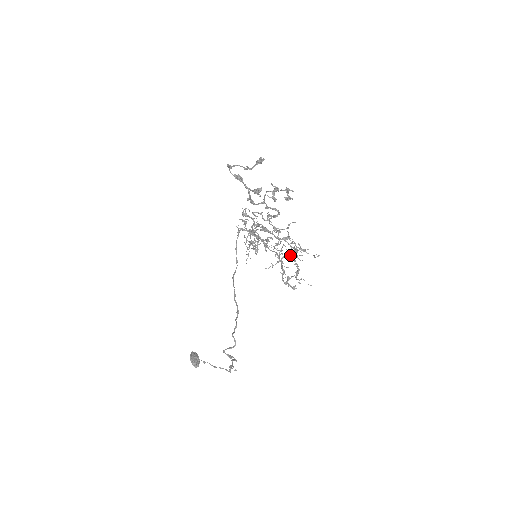
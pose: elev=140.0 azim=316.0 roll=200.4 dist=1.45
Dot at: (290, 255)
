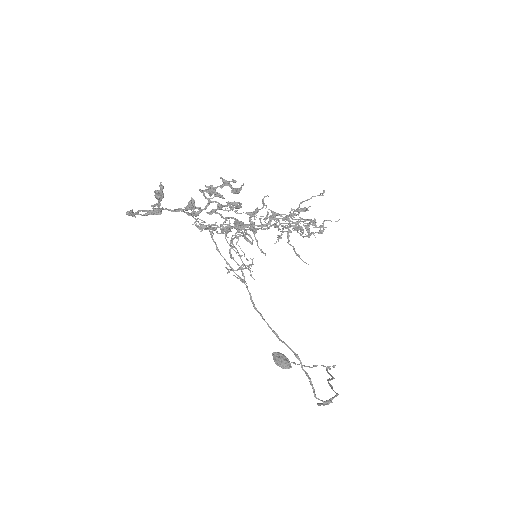
Dot at: occluded
